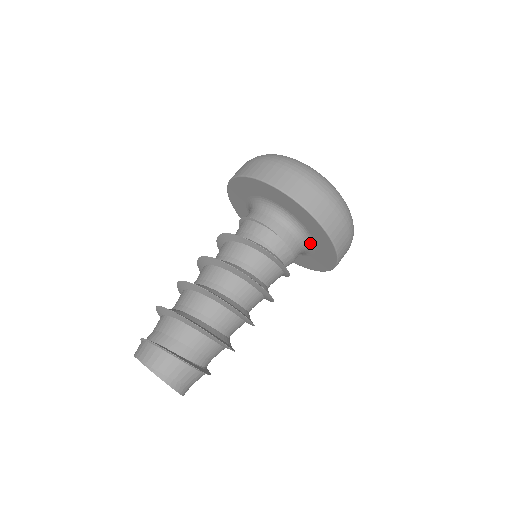
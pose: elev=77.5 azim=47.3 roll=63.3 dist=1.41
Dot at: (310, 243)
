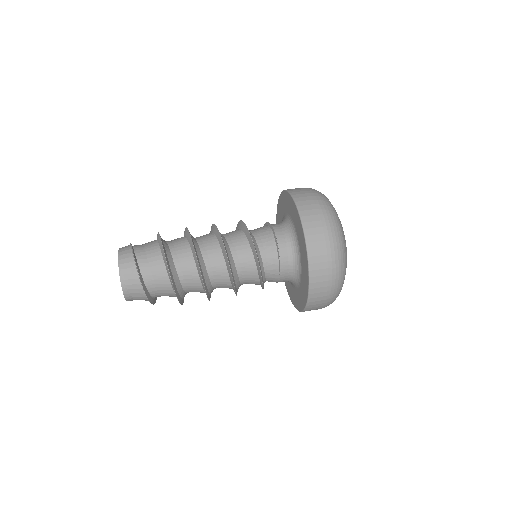
Dot at: (295, 285)
